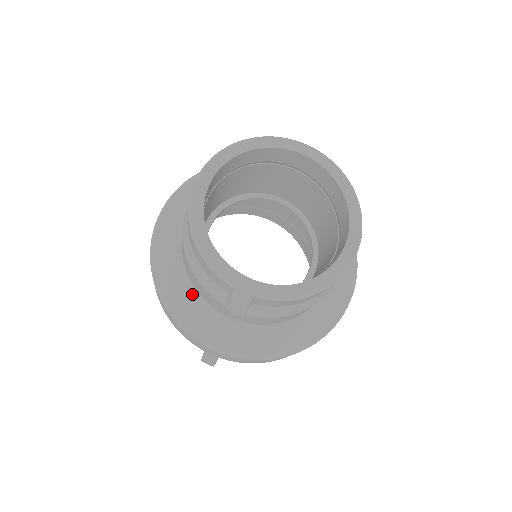
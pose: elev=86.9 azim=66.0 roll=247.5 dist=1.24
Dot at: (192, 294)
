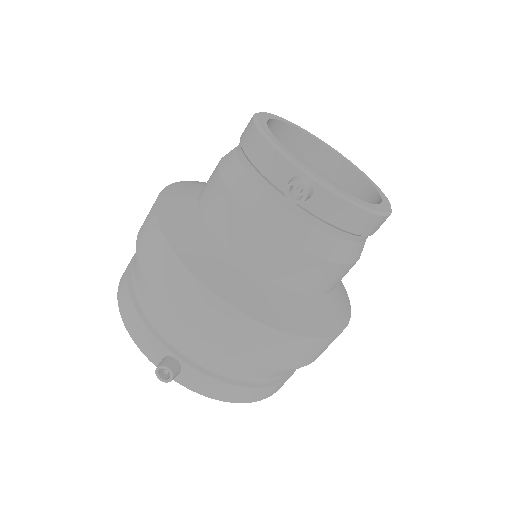
Dot at: (205, 234)
